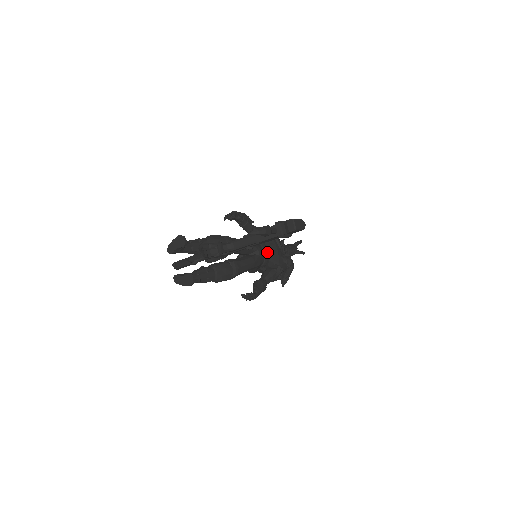
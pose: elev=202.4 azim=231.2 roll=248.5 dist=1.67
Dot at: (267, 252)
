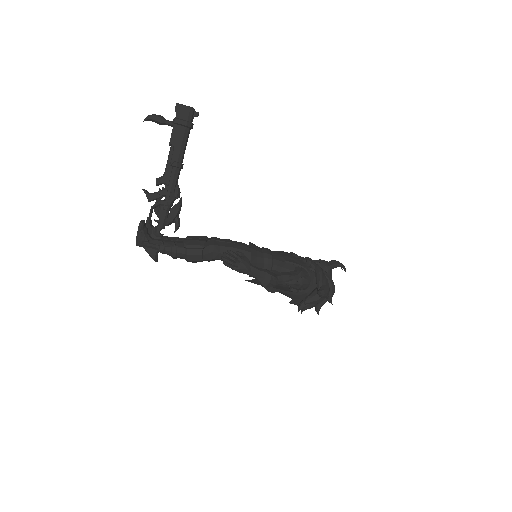
Dot at: (267, 249)
